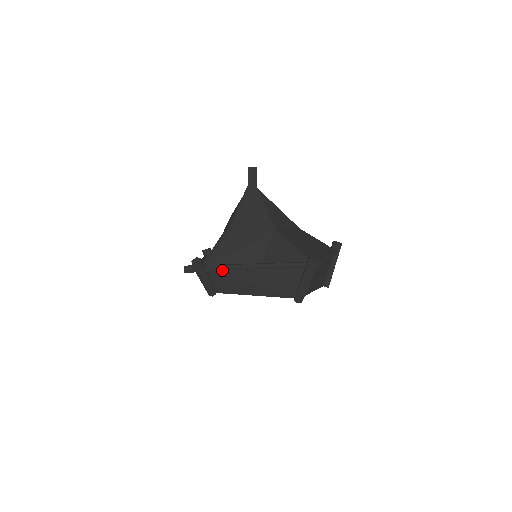
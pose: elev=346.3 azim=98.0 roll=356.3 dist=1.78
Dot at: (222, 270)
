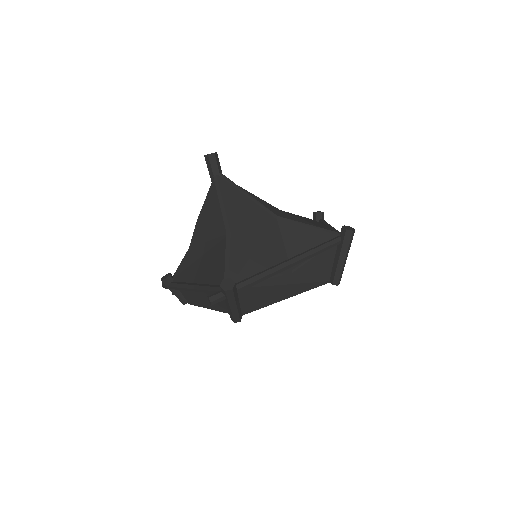
Dot at: (256, 283)
